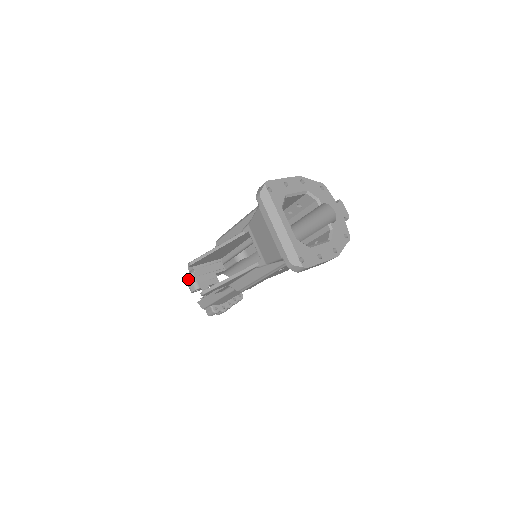
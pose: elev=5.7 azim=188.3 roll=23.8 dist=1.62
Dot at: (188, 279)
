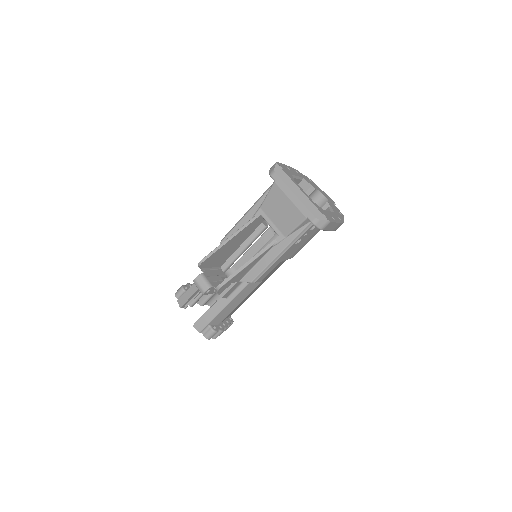
Dot at: (199, 280)
